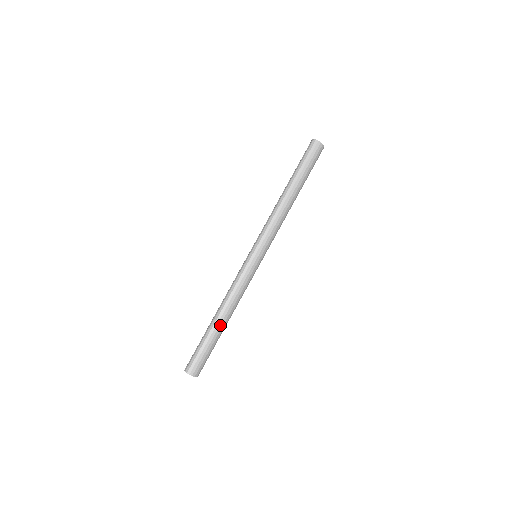
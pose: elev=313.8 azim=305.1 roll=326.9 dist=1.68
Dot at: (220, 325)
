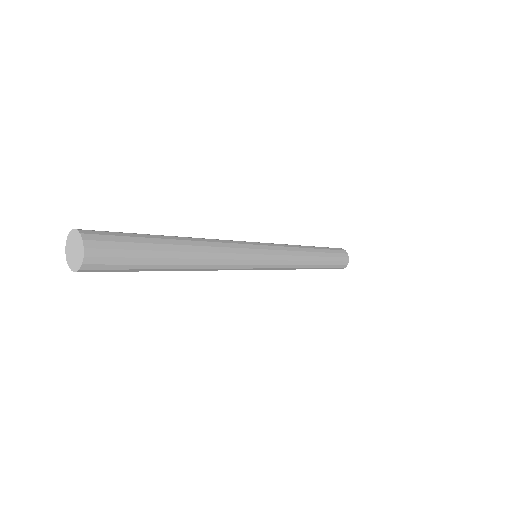
Dot at: (176, 240)
